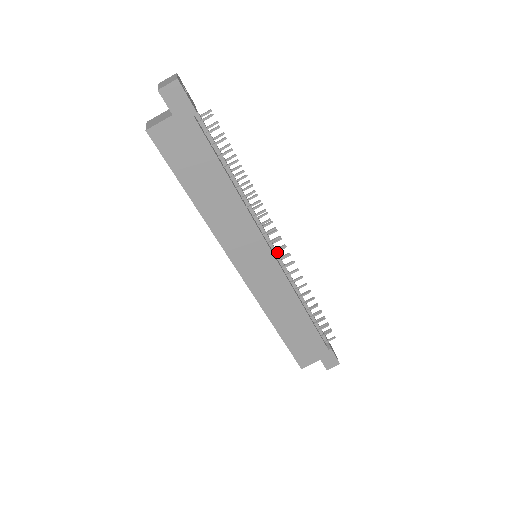
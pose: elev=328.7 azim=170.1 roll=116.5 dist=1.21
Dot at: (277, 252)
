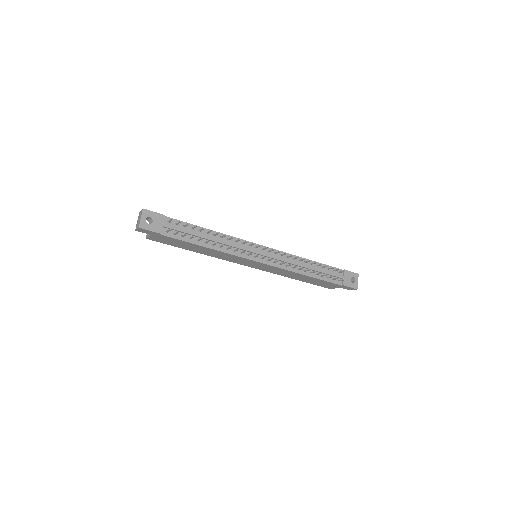
Dot at: (266, 256)
